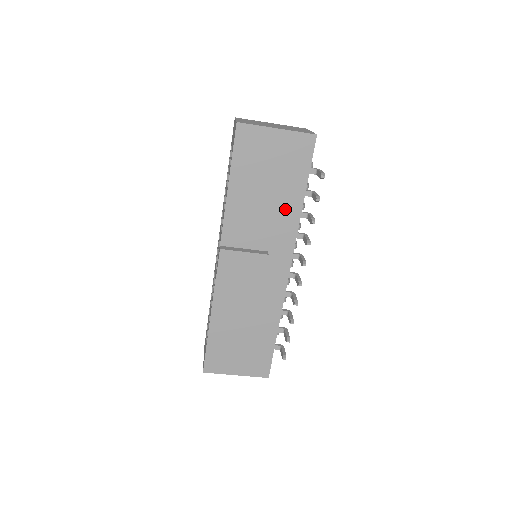
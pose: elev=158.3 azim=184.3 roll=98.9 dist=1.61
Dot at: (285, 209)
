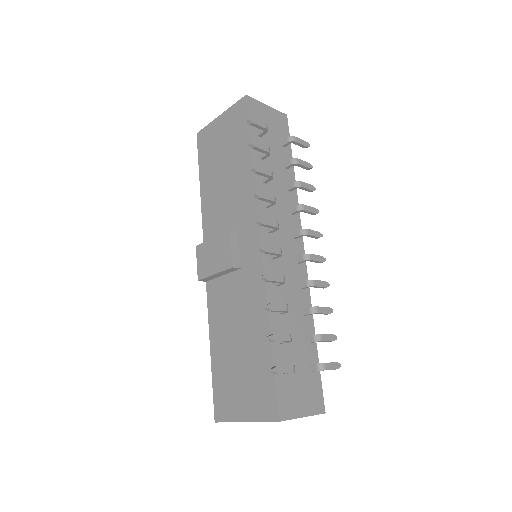
Dot at: (241, 178)
